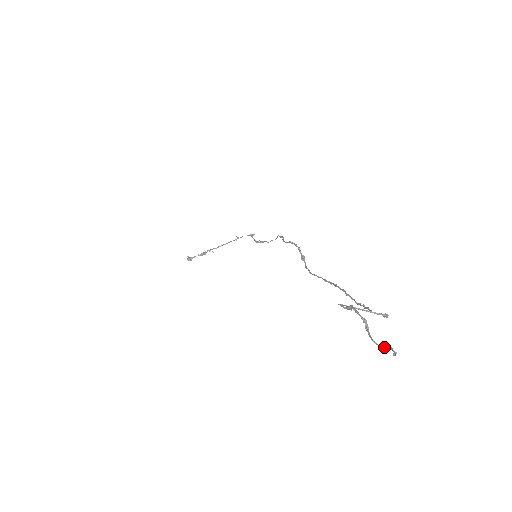
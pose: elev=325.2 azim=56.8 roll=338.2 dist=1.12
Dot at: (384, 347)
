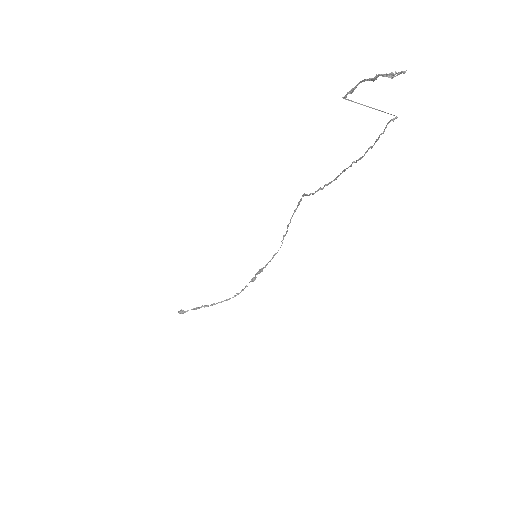
Dot at: (392, 72)
